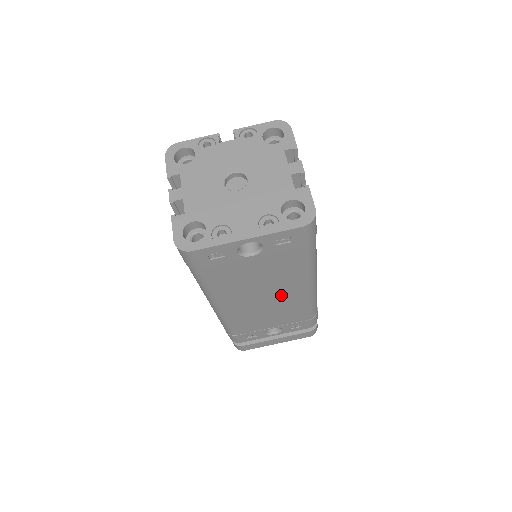
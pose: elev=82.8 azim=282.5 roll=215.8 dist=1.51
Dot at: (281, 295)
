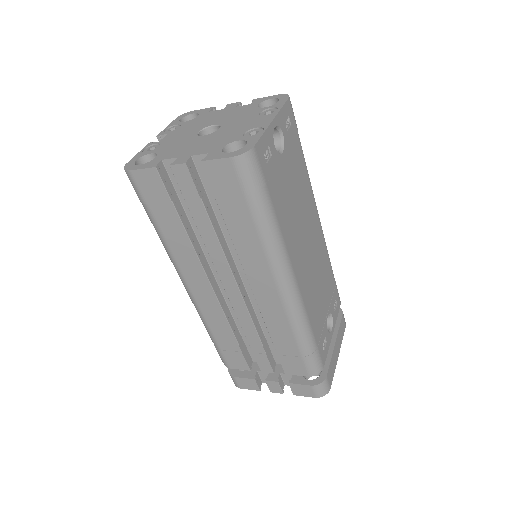
Dot at: (312, 234)
